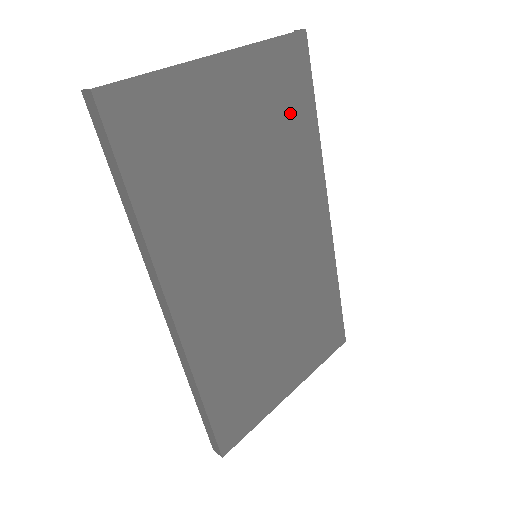
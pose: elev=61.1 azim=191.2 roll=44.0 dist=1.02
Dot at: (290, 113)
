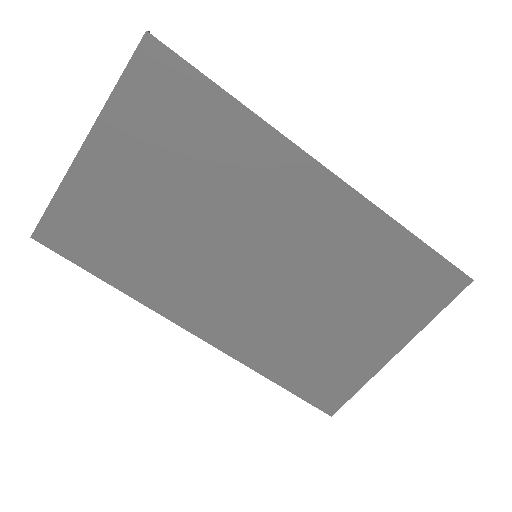
Dot at: (191, 121)
